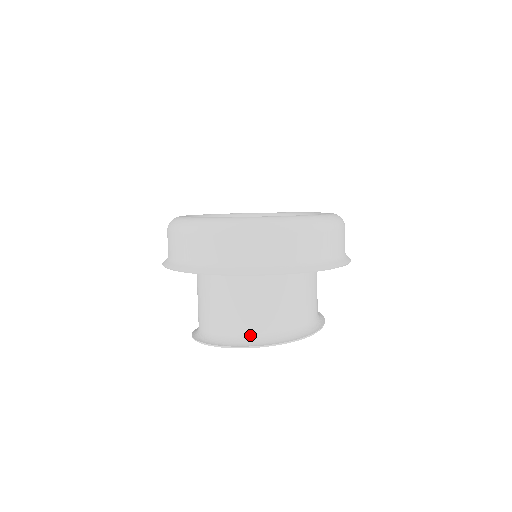
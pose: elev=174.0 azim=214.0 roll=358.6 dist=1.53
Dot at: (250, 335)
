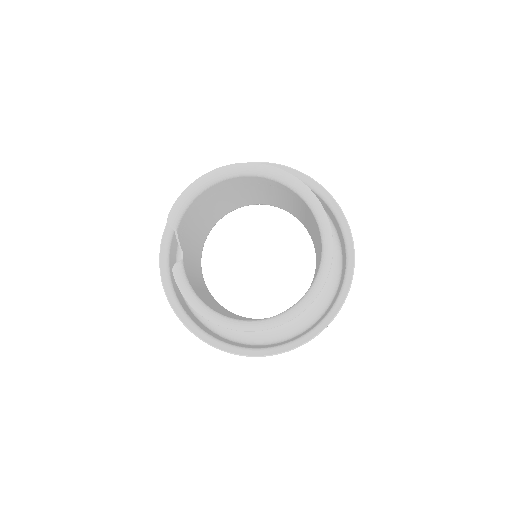
Dot at: (301, 196)
